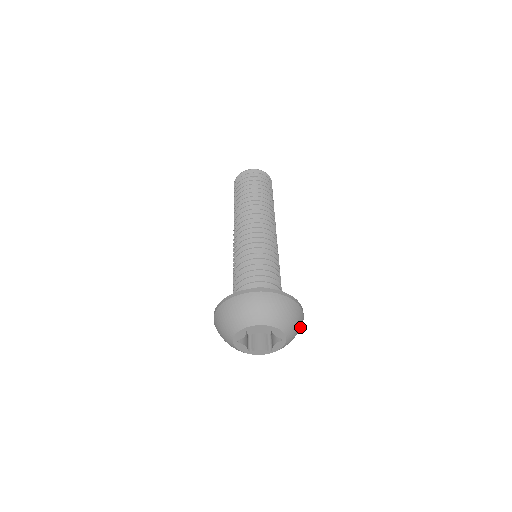
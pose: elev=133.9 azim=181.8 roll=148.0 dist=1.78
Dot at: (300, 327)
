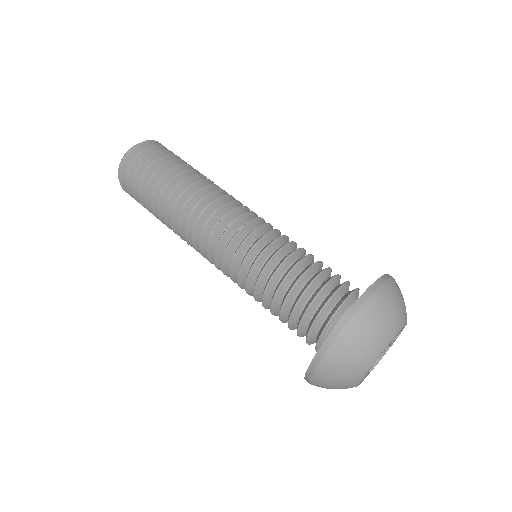
Dot at: occluded
